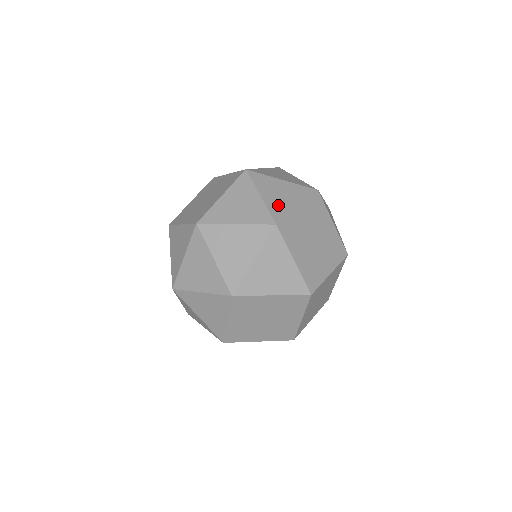
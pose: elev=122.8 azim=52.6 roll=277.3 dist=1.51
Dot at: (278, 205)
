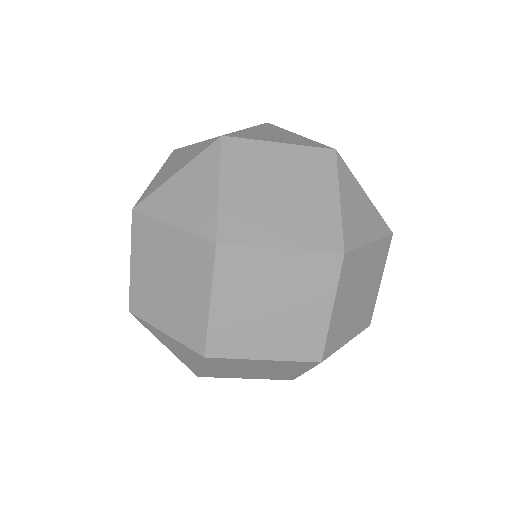
Dot at: (254, 135)
